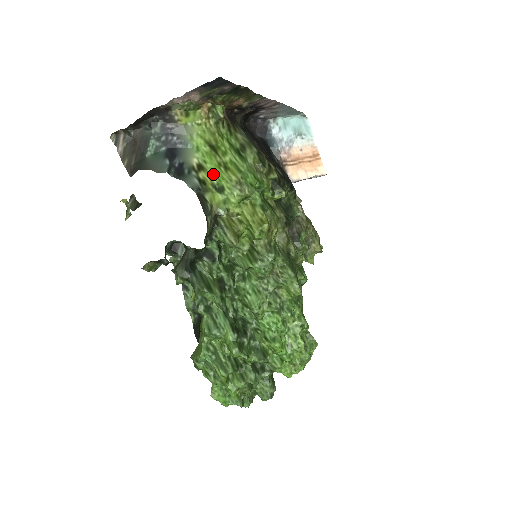
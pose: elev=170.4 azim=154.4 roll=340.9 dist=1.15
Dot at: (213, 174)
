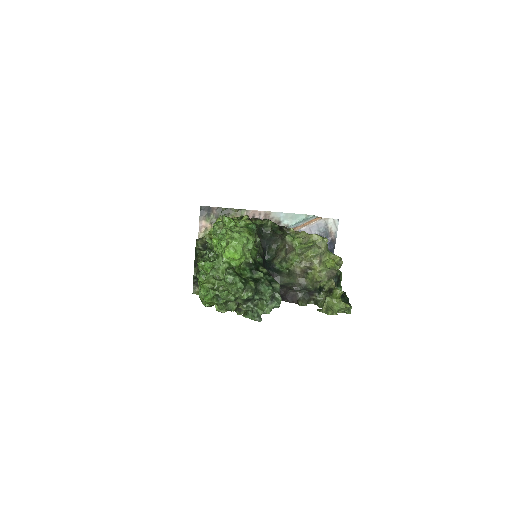
Dot at: occluded
